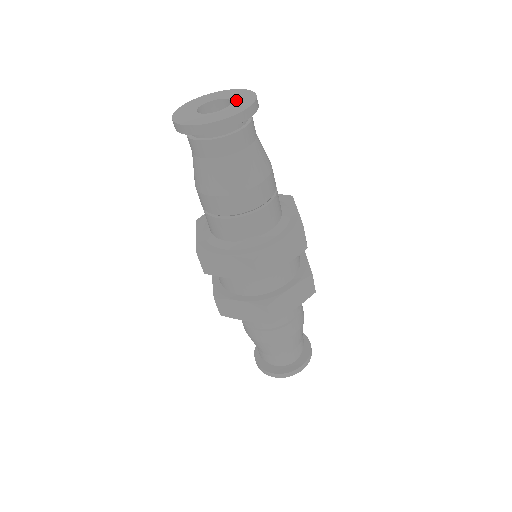
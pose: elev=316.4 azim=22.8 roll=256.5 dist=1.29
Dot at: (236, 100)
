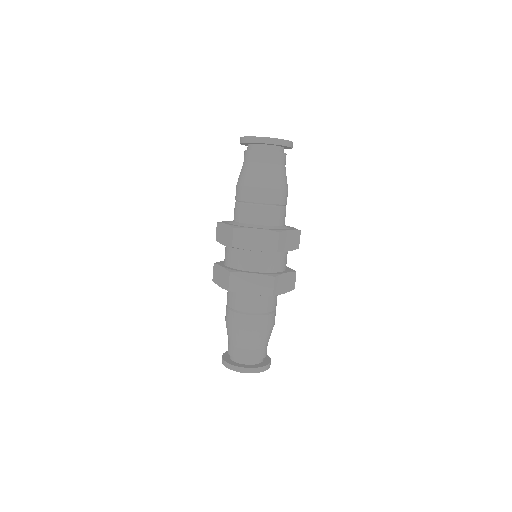
Dot at: occluded
